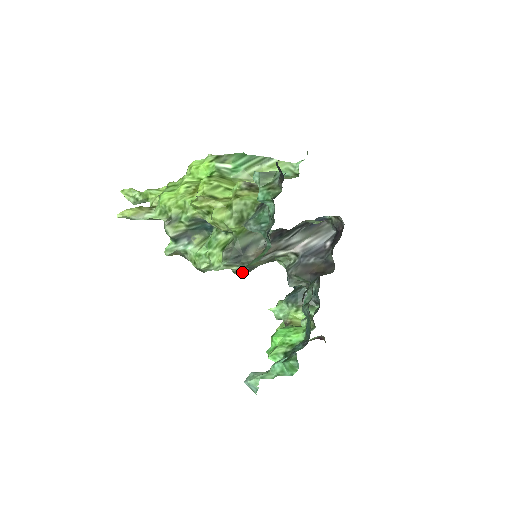
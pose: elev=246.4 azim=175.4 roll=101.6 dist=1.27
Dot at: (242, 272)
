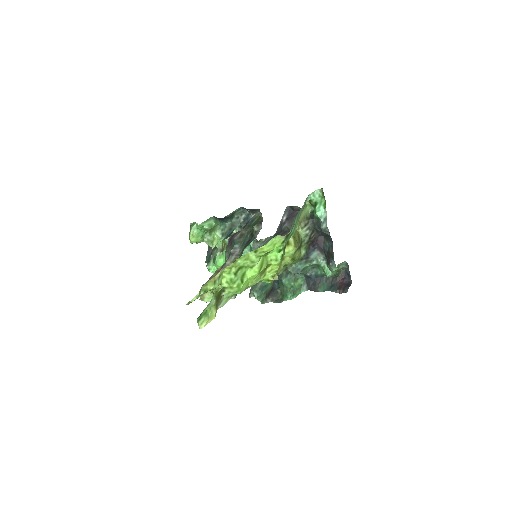
Dot at: occluded
